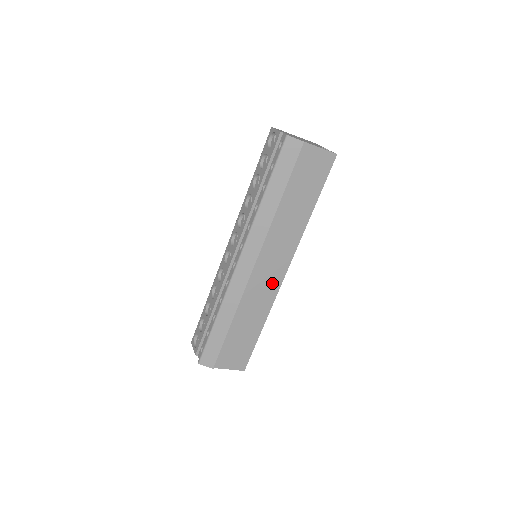
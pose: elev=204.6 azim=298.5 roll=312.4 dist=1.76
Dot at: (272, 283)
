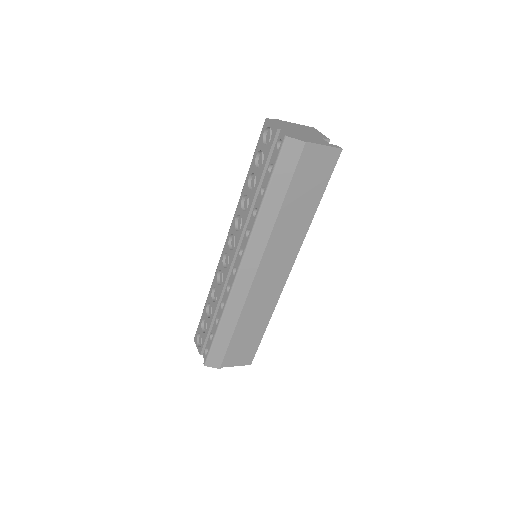
Dot at: (275, 285)
